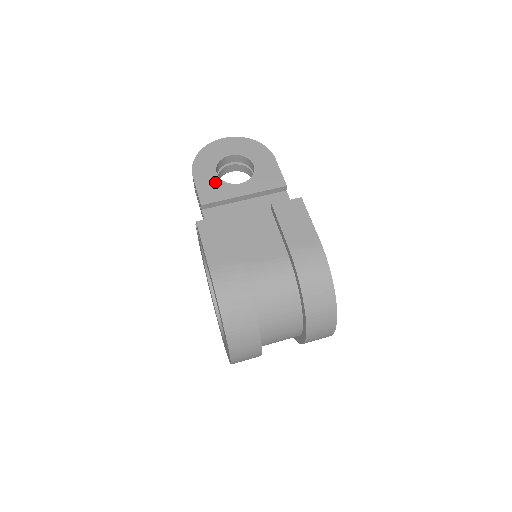
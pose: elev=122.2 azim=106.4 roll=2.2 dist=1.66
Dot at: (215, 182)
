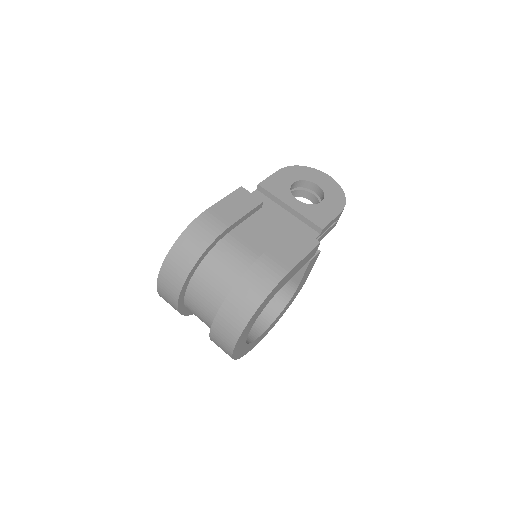
Dot at: (285, 184)
